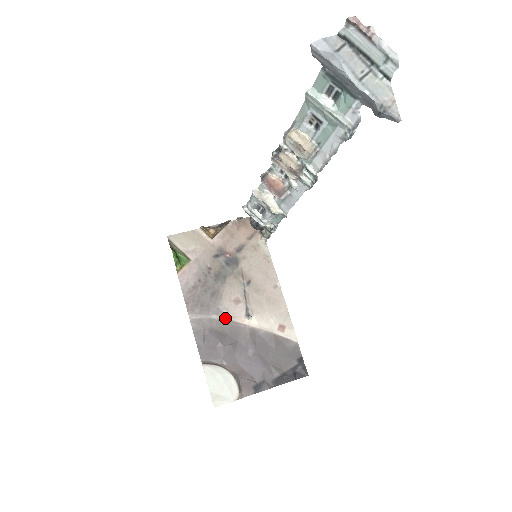
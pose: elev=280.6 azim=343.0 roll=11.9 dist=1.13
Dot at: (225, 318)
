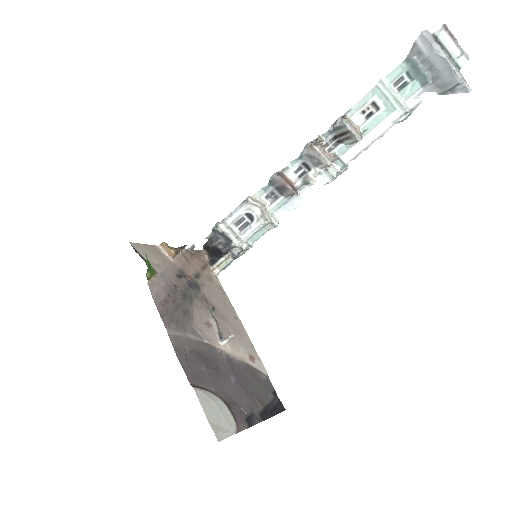
Dot at: (201, 340)
